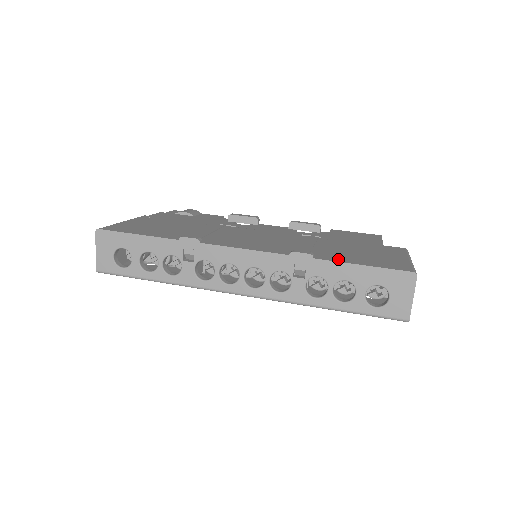
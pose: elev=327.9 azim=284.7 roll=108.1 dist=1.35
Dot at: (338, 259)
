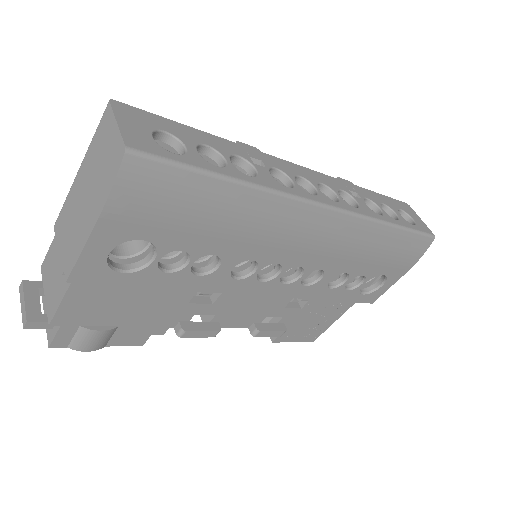
Dot at: occluded
